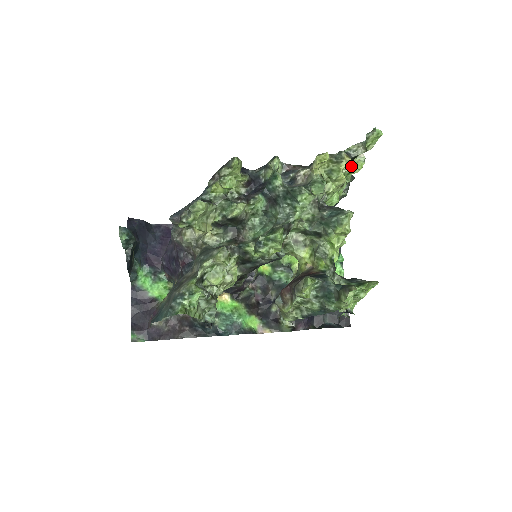
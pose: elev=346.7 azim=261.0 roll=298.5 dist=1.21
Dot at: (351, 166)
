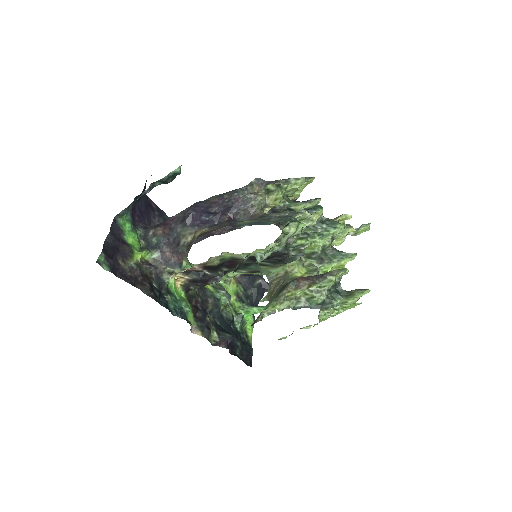
Dot at: occluded
